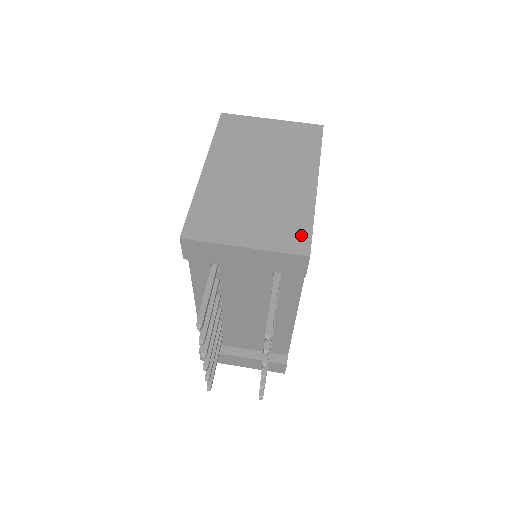
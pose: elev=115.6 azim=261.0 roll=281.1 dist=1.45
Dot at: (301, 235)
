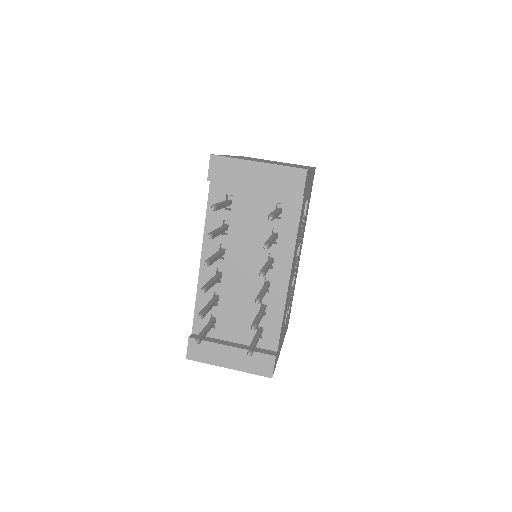
Dot at: occluded
